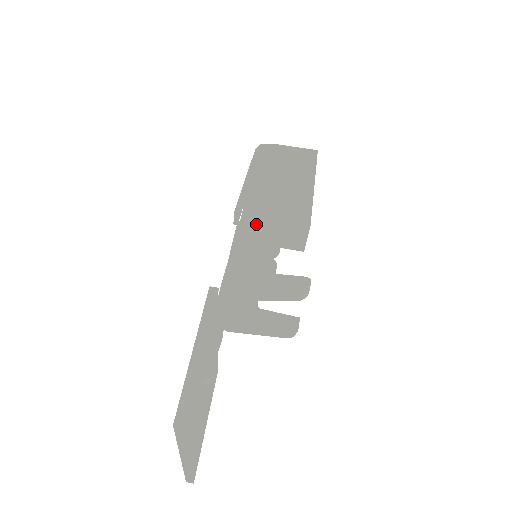
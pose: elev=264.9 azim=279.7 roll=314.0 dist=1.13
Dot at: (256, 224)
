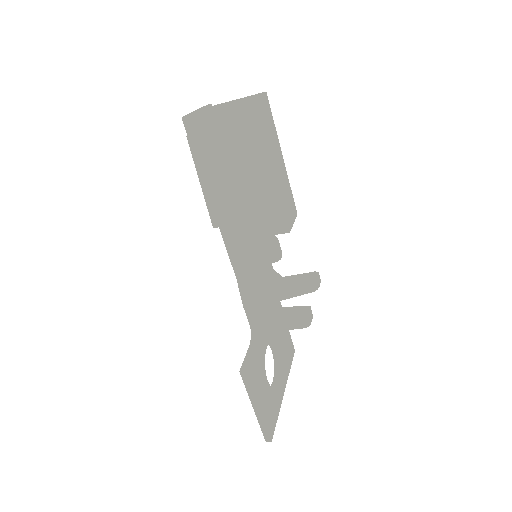
Dot at: (240, 250)
